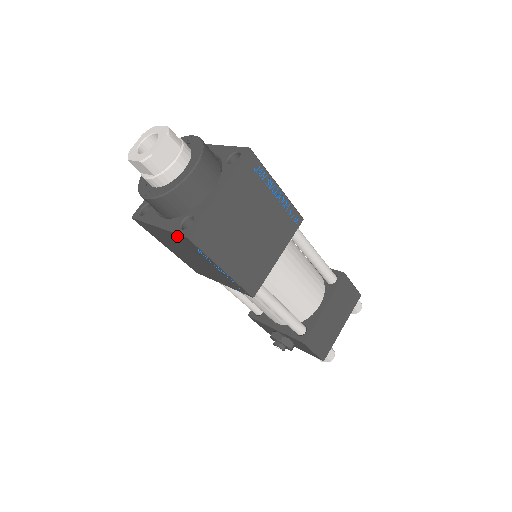
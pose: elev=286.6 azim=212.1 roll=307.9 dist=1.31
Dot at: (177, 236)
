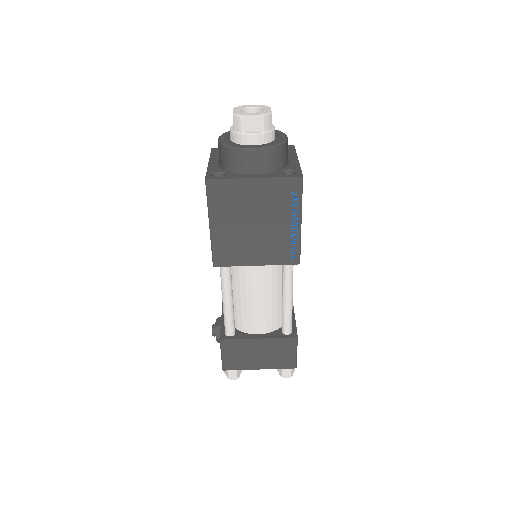
Dot at: occluded
